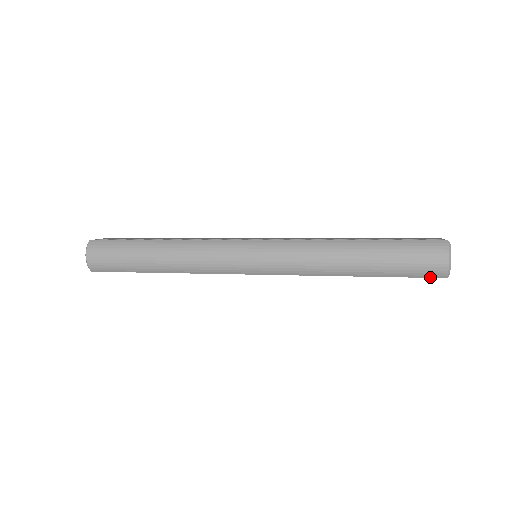
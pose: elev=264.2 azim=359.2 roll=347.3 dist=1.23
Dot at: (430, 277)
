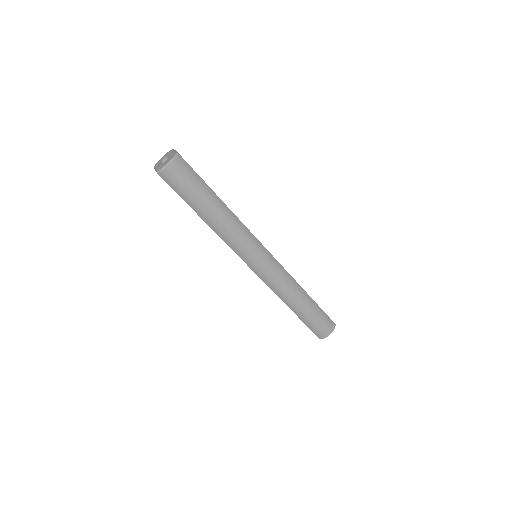
Dot at: (316, 334)
